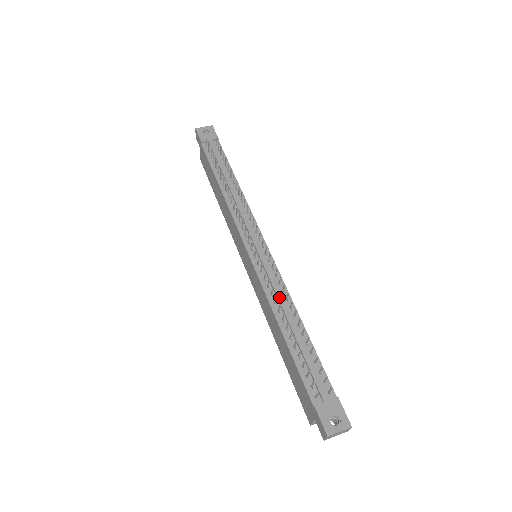
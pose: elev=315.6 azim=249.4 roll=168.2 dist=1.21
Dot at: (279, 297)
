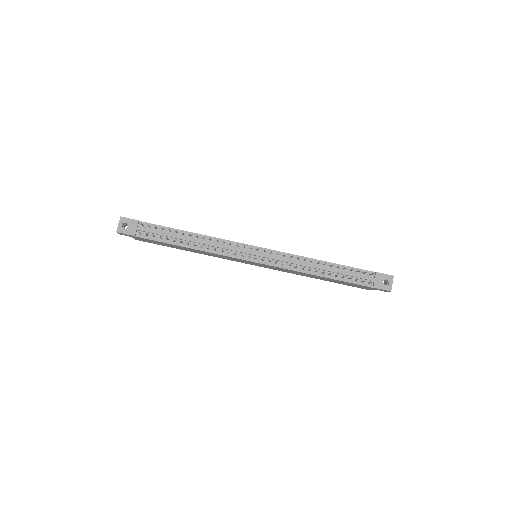
Dot at: (301, 264)
